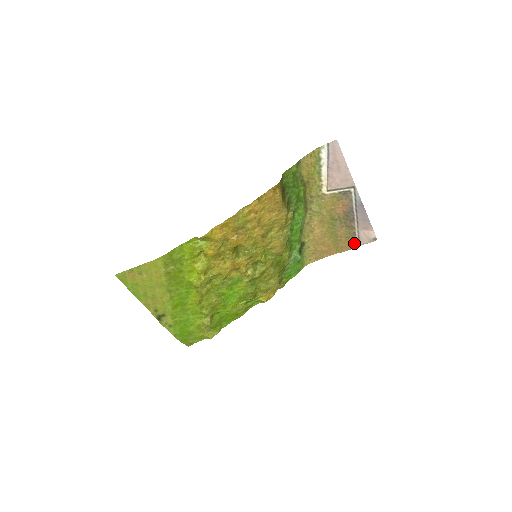
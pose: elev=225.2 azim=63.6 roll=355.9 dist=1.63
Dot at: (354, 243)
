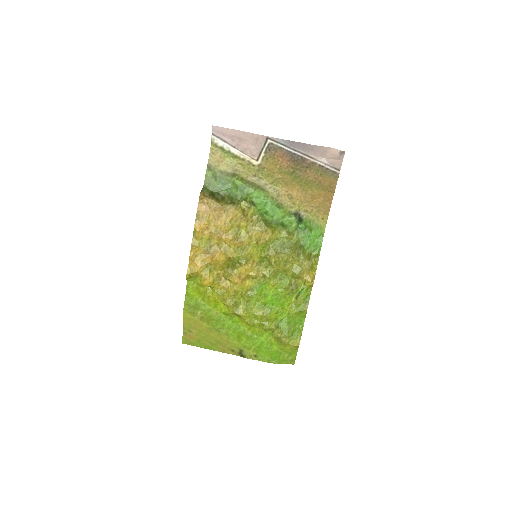
Dot at: (332, 173)
